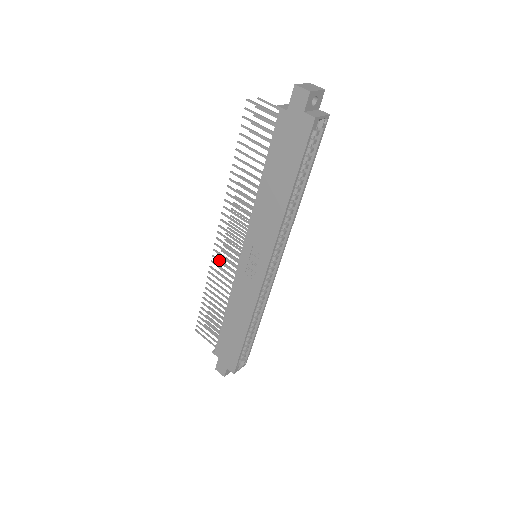
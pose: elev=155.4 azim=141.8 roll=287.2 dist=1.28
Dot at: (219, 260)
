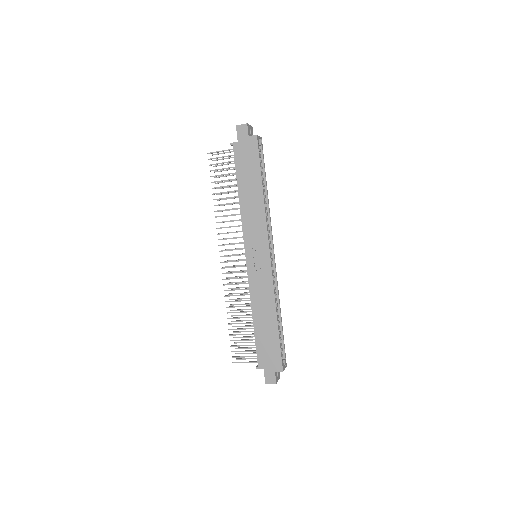
Dot at: (230, 278)
